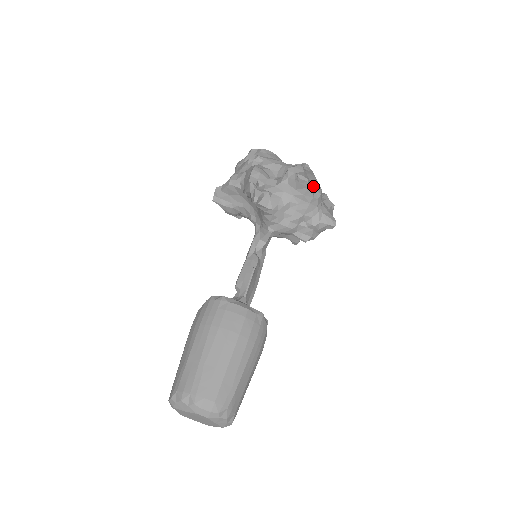
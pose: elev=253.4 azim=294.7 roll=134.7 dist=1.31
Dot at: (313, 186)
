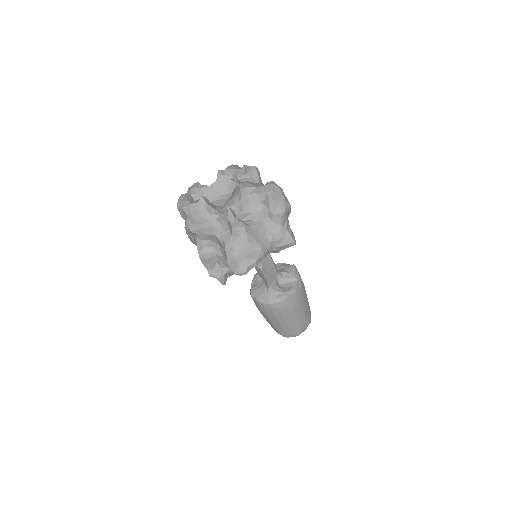
Dot at: (253, 261)
